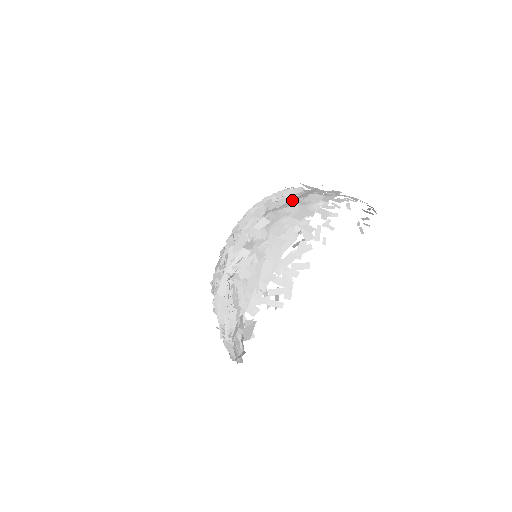
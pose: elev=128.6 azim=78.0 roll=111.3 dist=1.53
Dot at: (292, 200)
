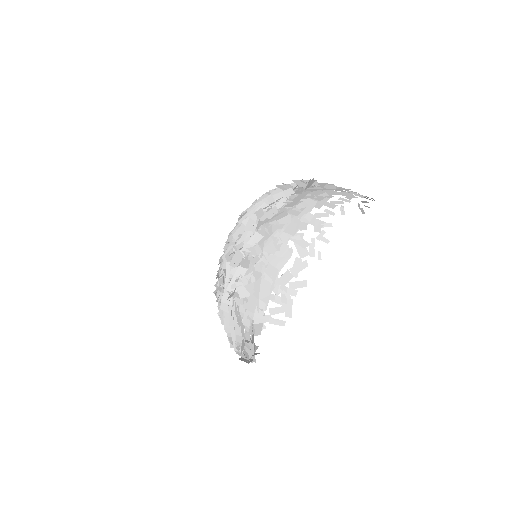
Dot at: (284, 208)
